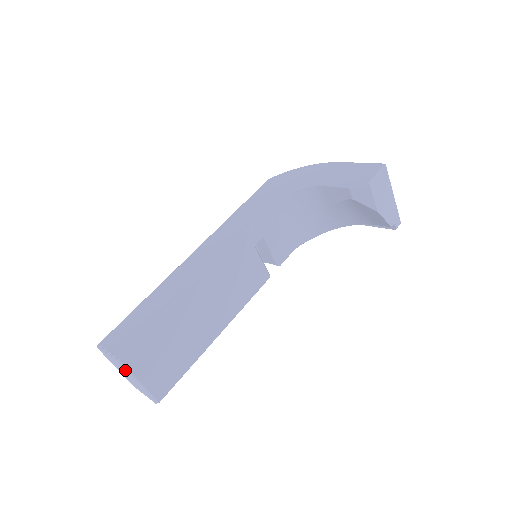
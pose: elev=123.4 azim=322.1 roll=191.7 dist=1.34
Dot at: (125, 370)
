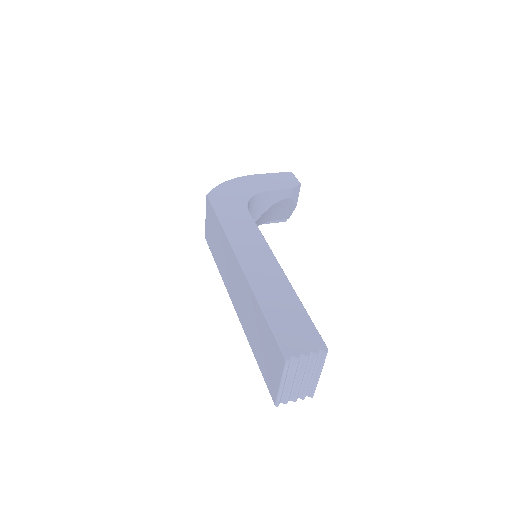
Dot at: (324, 362)
